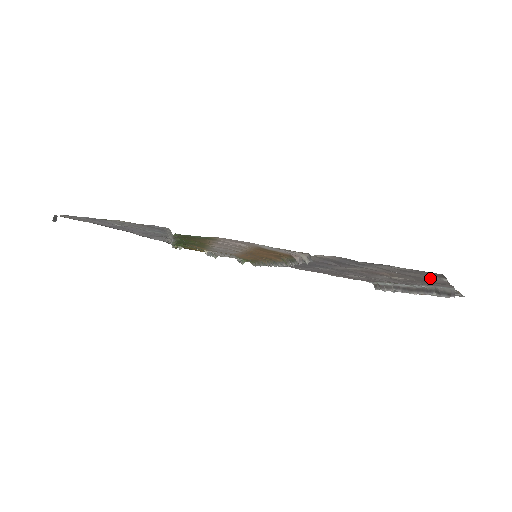
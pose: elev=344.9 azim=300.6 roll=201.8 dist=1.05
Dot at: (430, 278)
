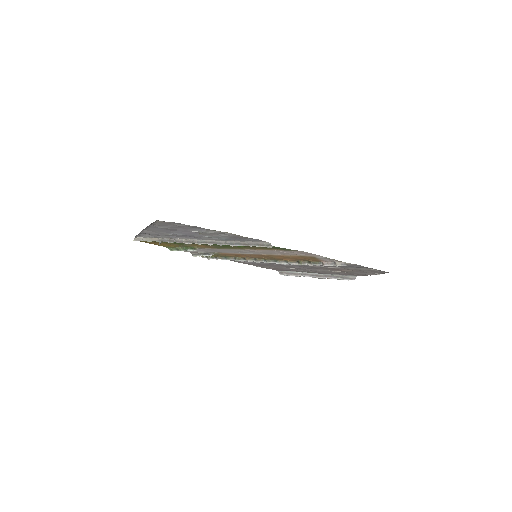
Dot at: (370, 273)
